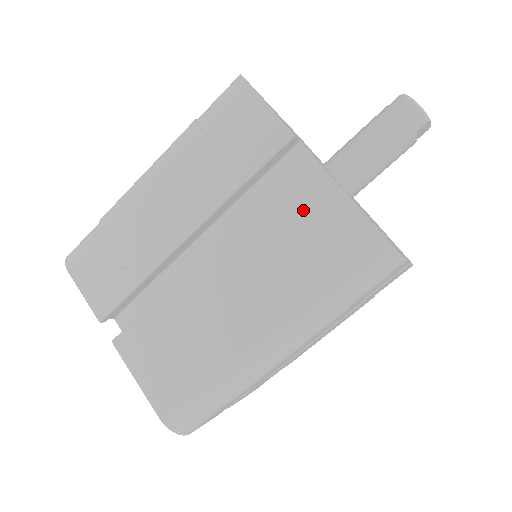
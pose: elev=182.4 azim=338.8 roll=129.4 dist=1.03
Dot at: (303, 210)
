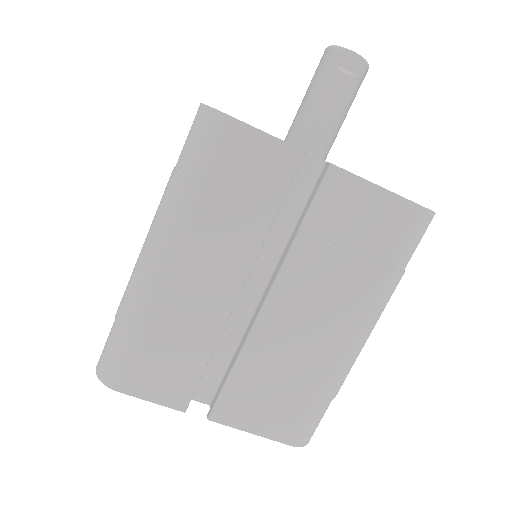
Dot at: occluded
